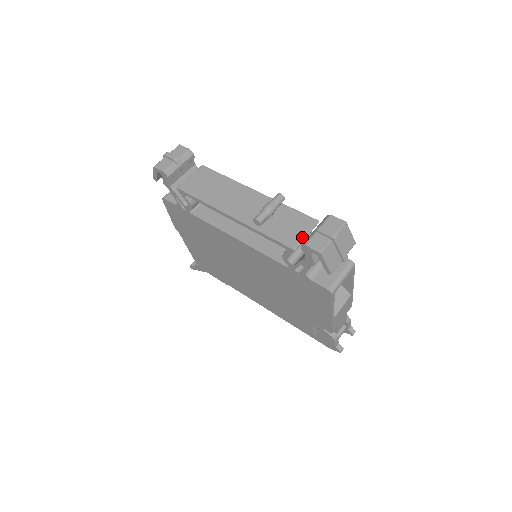
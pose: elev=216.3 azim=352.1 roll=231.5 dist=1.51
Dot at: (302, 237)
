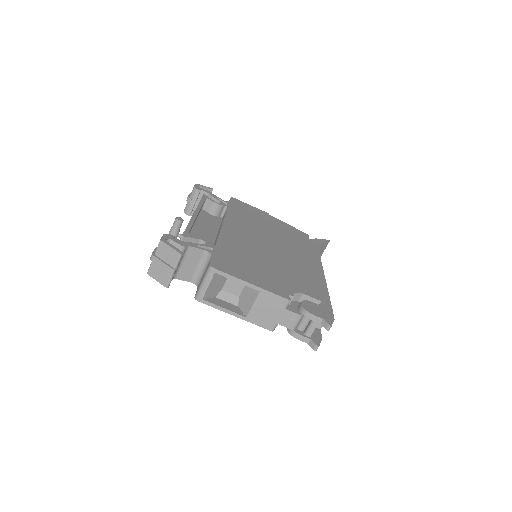
Dot at: occluded
